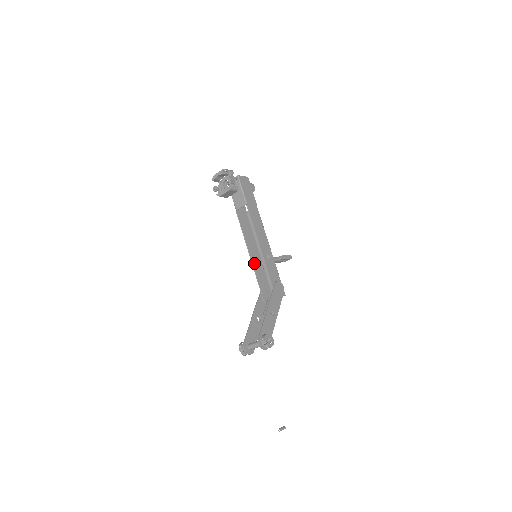
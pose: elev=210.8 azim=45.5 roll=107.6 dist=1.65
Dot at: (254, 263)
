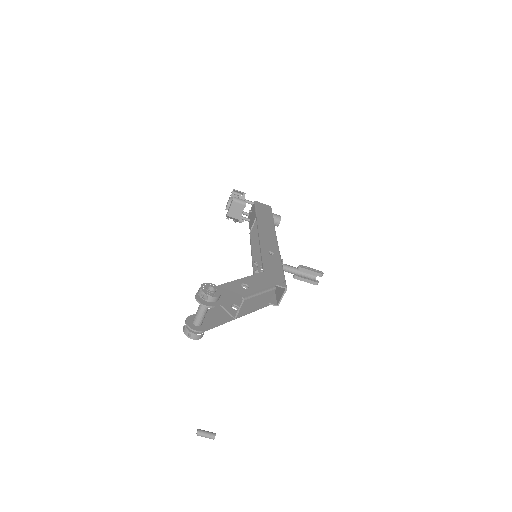
Dot at: (256, 268)
